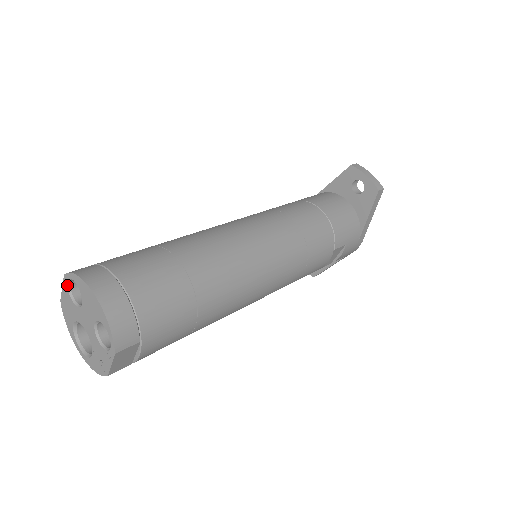
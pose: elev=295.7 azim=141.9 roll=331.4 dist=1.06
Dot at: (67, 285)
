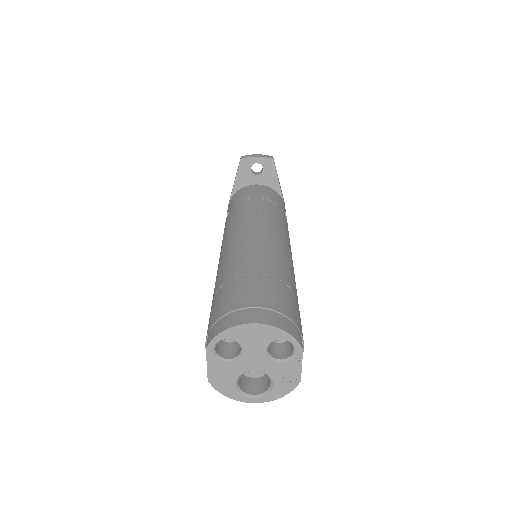
Dot at: (214, 354)
